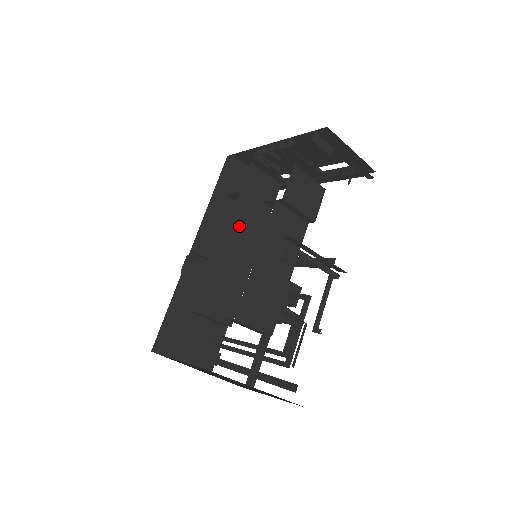
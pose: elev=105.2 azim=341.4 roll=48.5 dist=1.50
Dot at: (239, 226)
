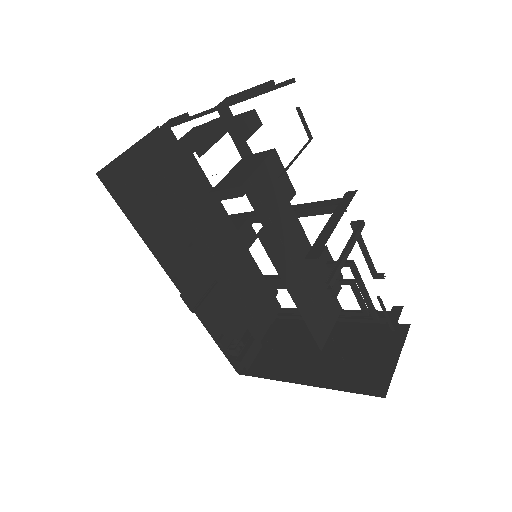
Dot at: (211, 248)
